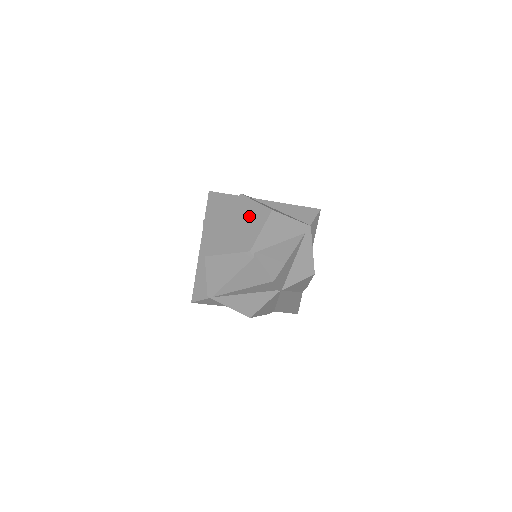
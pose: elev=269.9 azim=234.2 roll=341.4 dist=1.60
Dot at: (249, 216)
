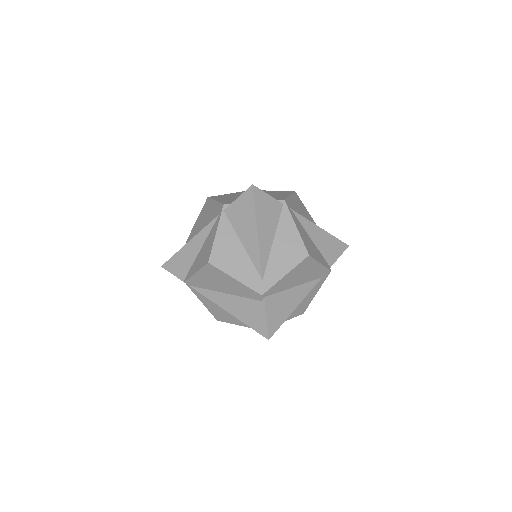
Dot at: (280, 243)
